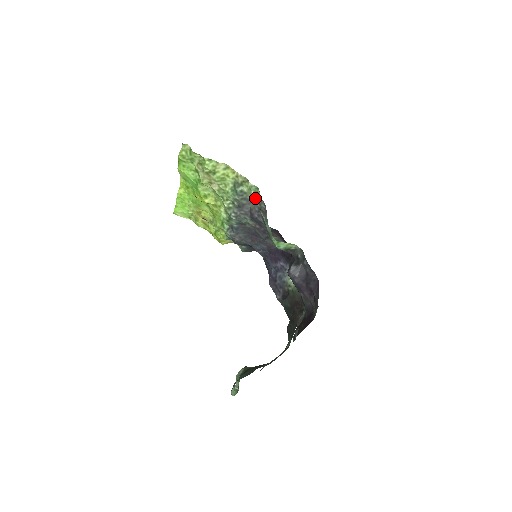
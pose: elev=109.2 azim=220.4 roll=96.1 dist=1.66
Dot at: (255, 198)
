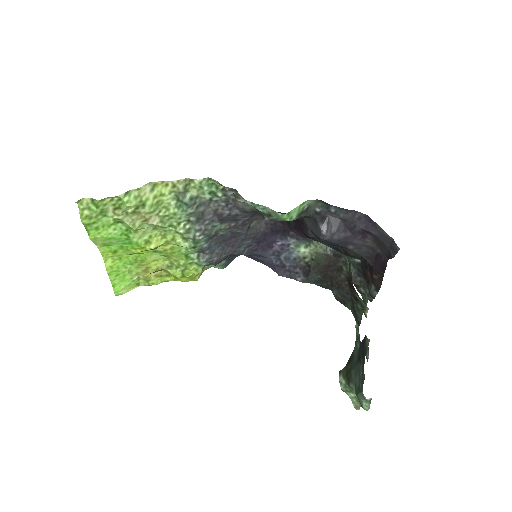
Dot at: (214, 193)
